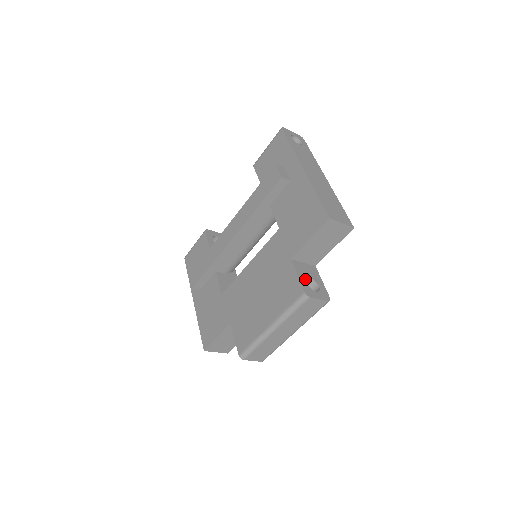
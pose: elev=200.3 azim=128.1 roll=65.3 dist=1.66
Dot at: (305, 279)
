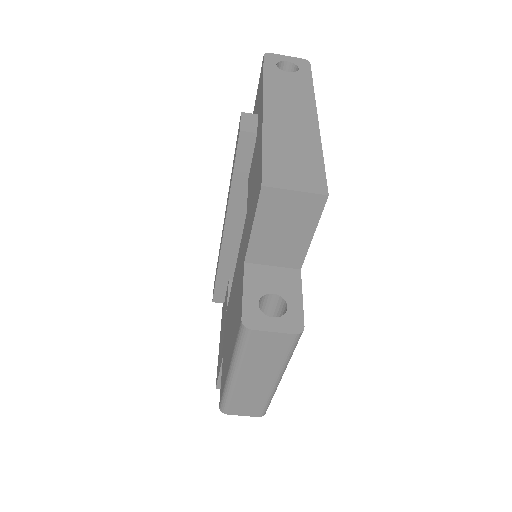
Dot at: (258, 296)
